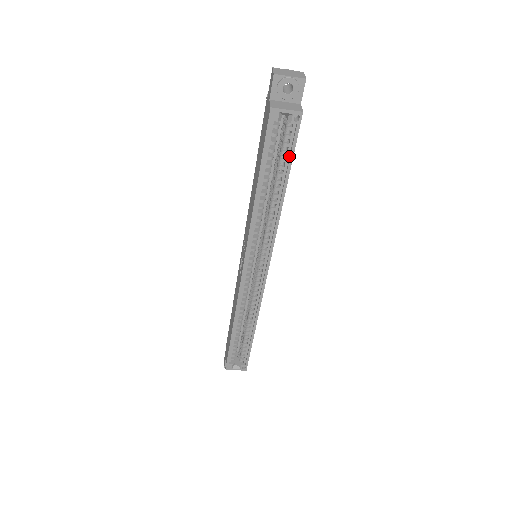
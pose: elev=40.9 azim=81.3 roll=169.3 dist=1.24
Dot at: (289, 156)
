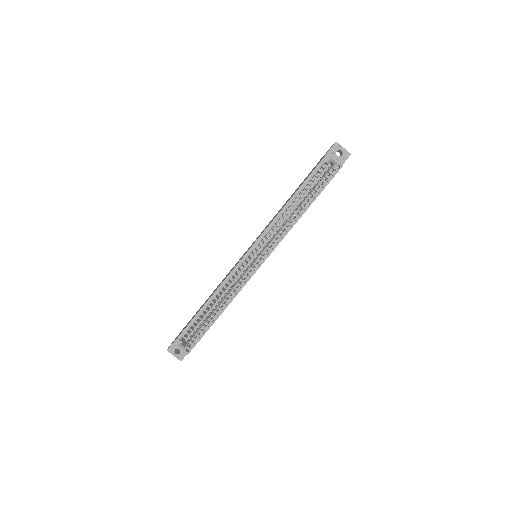
Dot at: (321, 189)
